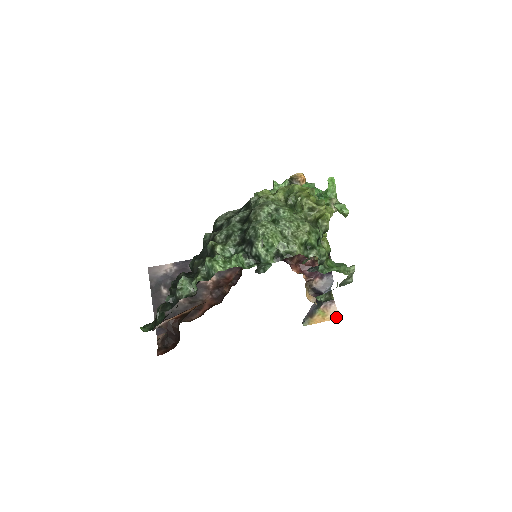
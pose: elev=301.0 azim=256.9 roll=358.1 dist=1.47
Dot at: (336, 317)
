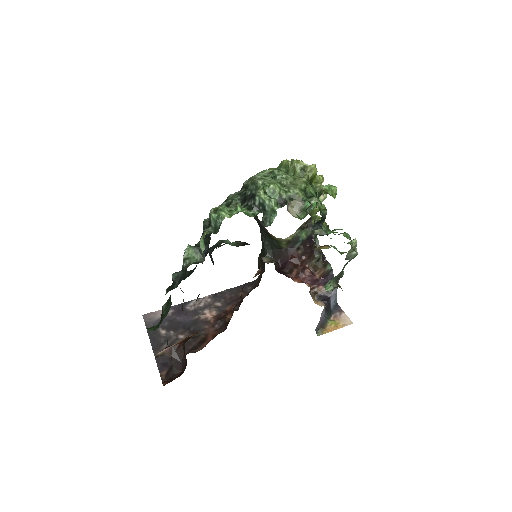
Dot at: (349, 323)
